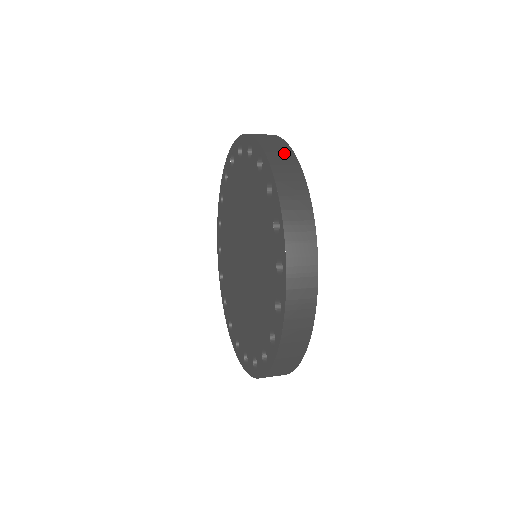
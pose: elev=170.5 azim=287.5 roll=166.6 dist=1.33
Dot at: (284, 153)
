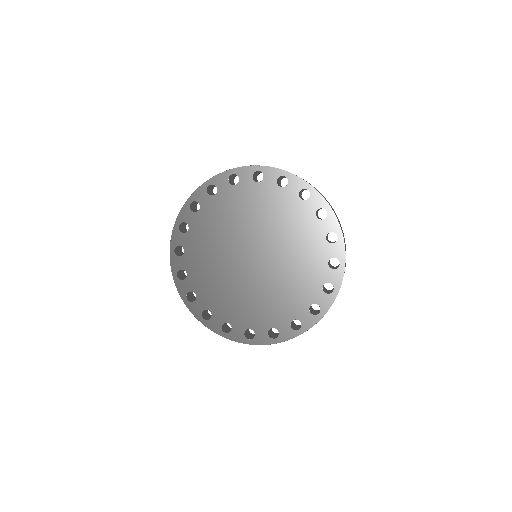
Dot at: occluded
